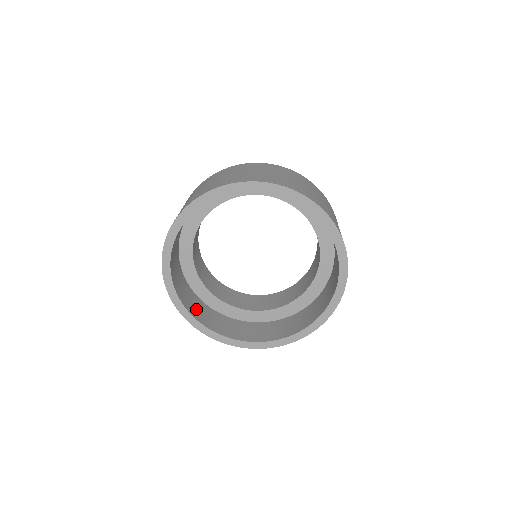
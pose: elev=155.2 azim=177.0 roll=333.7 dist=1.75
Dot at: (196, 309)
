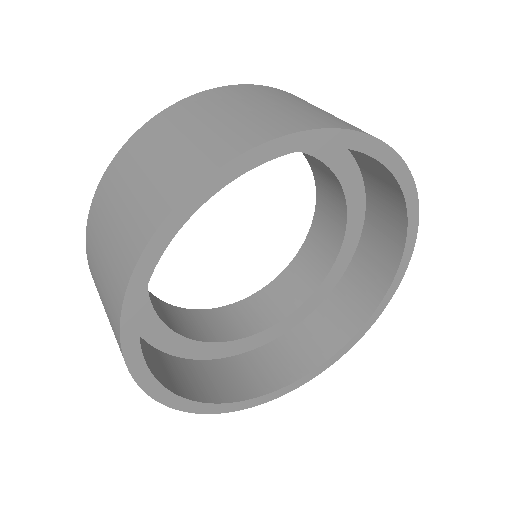
Dot at: (249, 379)
